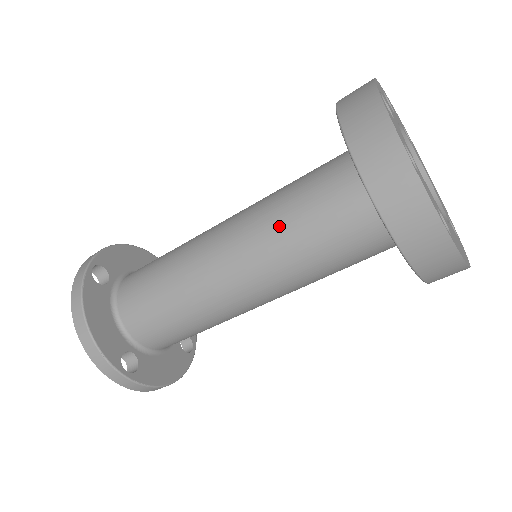
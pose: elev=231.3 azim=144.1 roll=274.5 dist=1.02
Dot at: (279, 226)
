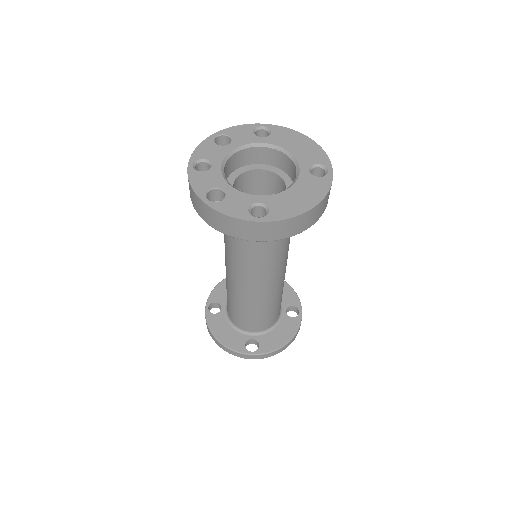
Dot at: (230, 248)
